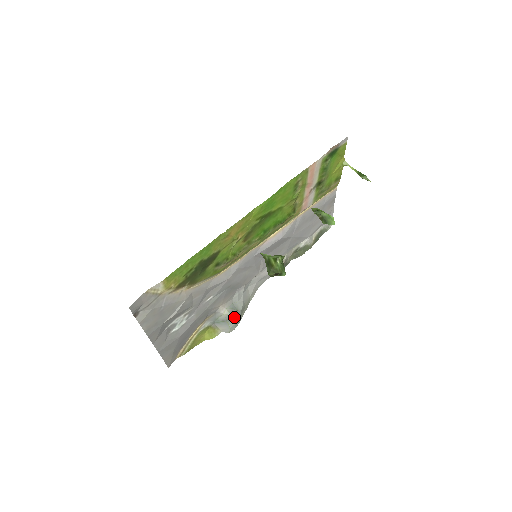
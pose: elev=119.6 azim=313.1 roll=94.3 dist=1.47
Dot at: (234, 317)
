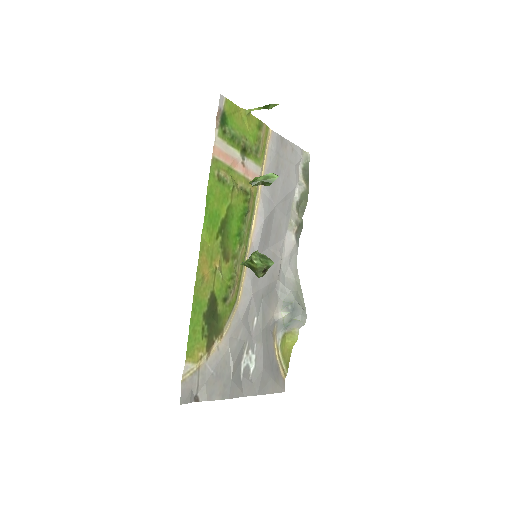
Dot at: (294, 311)
